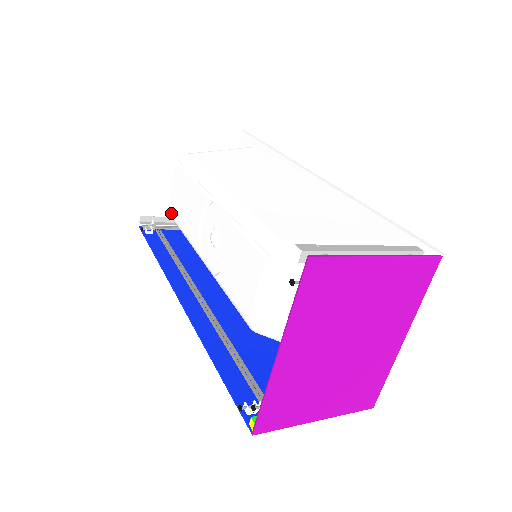
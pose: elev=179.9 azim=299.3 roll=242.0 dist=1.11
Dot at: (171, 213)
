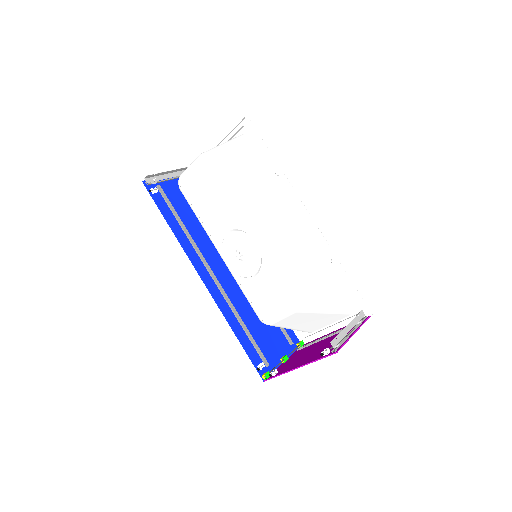
Dot at: (184, 192)
